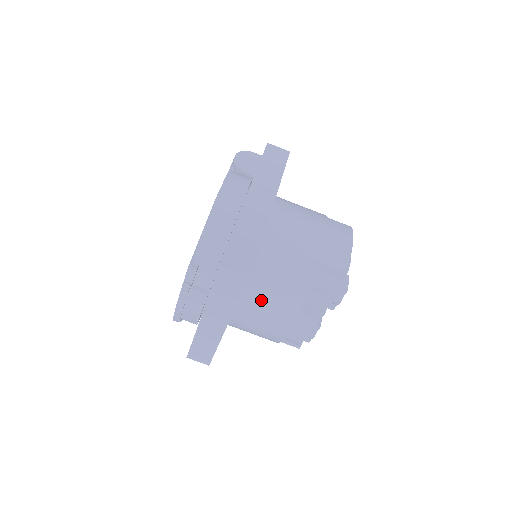
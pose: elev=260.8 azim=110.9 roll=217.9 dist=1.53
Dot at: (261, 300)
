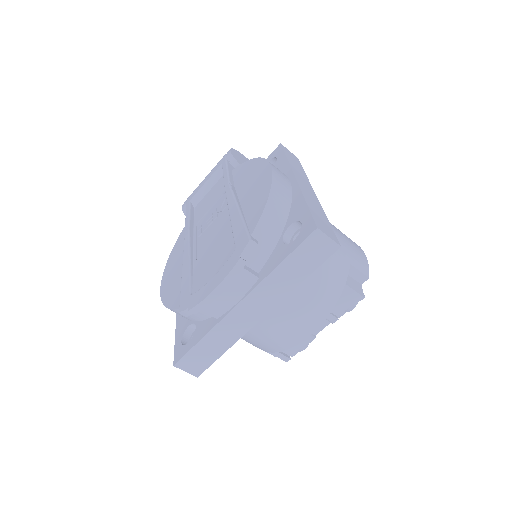
Dot at: (299, 294)
